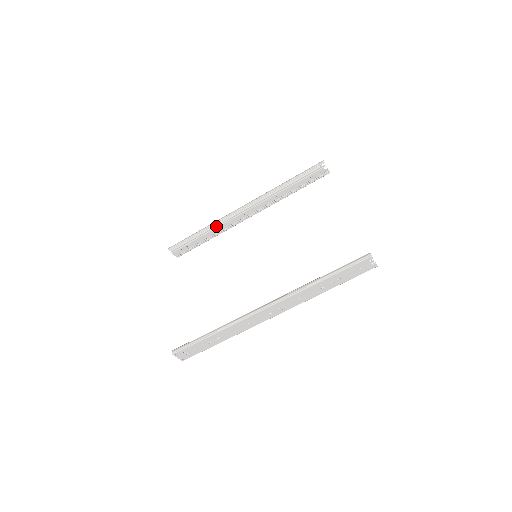
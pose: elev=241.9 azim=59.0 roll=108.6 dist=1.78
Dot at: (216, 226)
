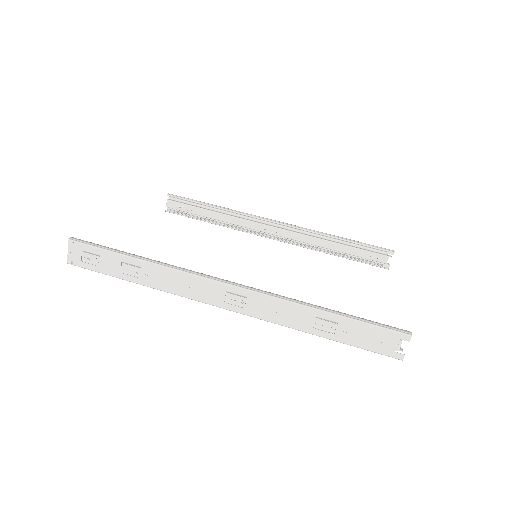
Dot at: (235, 215)
